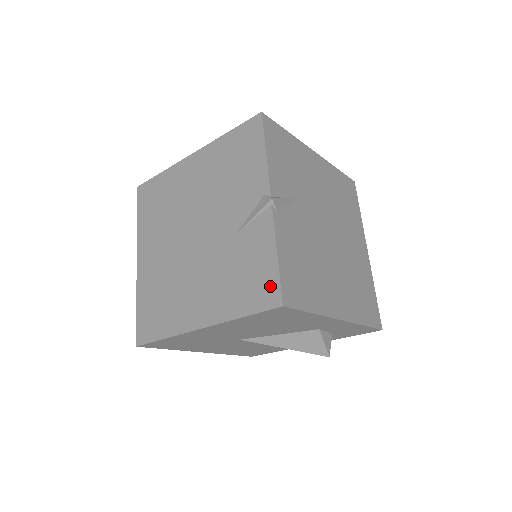
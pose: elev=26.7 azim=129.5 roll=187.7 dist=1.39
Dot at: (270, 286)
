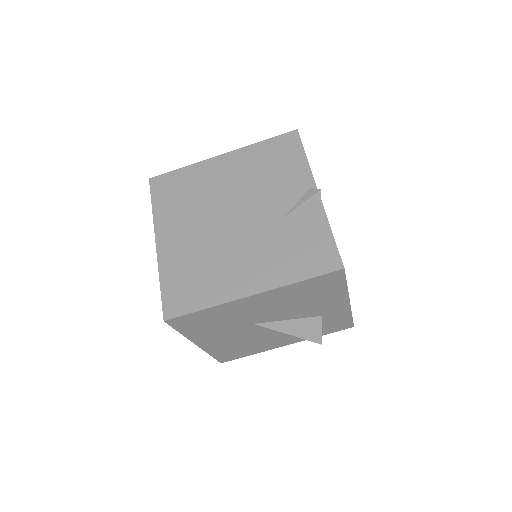
Dot at: (329, 254)
